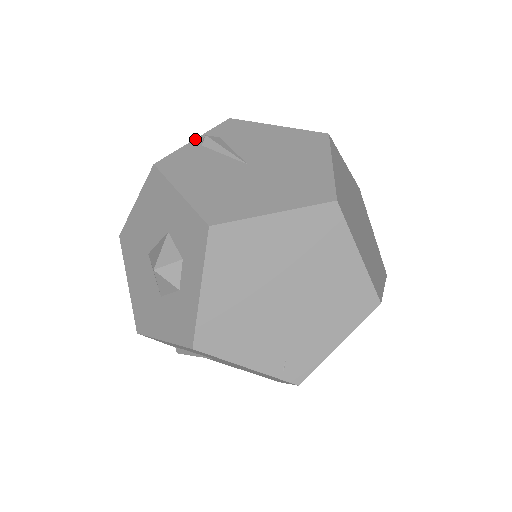
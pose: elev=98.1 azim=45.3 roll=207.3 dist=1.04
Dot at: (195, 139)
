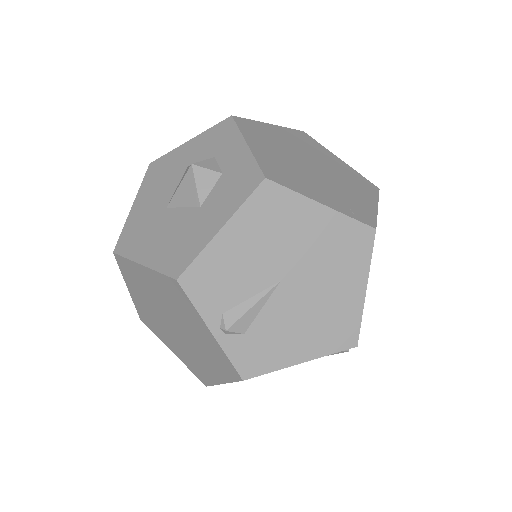
Dot at: occluded
